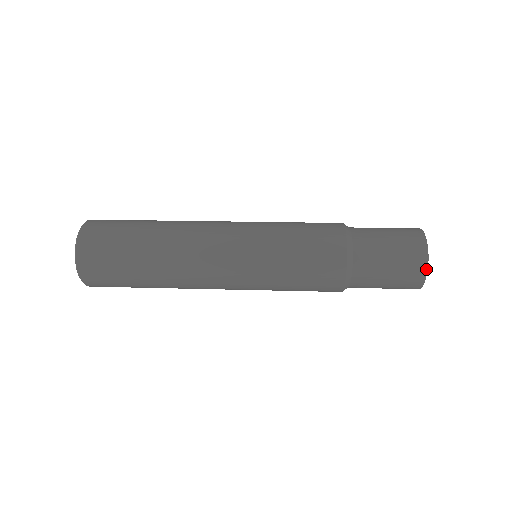
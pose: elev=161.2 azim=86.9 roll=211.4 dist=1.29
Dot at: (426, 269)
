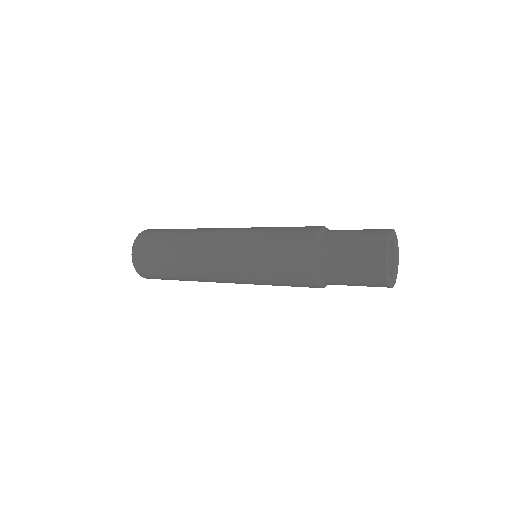
Dot at: (386, 242)
